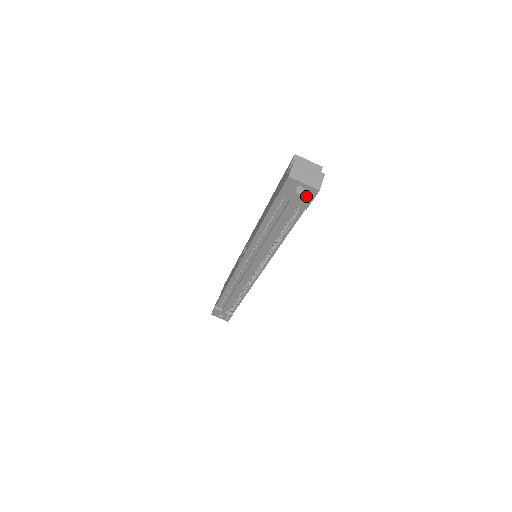
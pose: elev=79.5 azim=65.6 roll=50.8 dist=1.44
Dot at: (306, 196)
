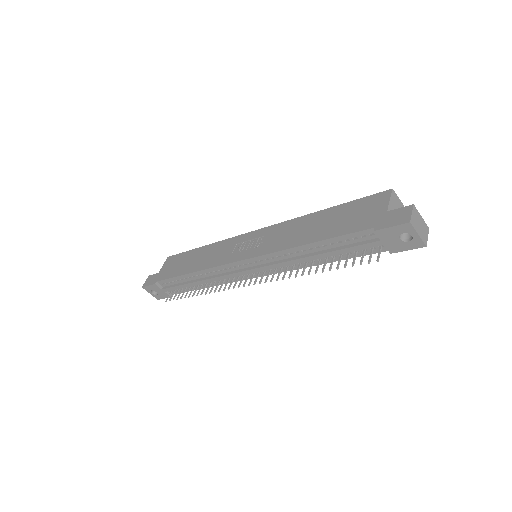
Dot at: (406, 244)
